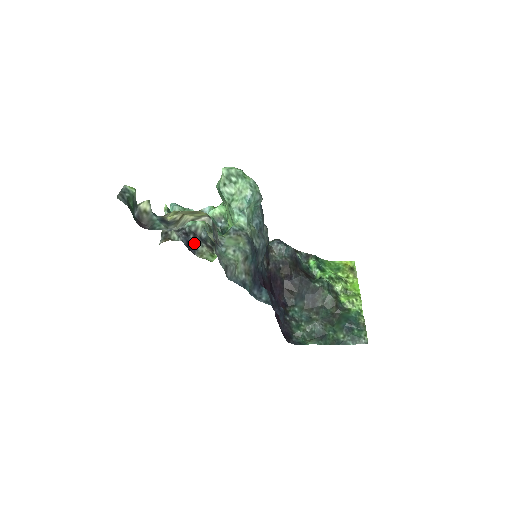
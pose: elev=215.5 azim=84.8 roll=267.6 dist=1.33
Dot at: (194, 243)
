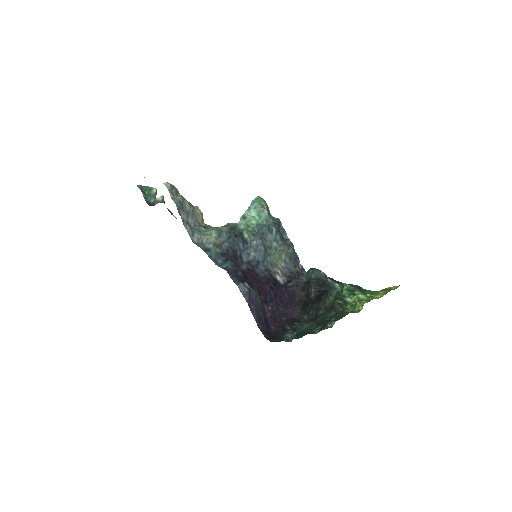
Dot at: occluded
